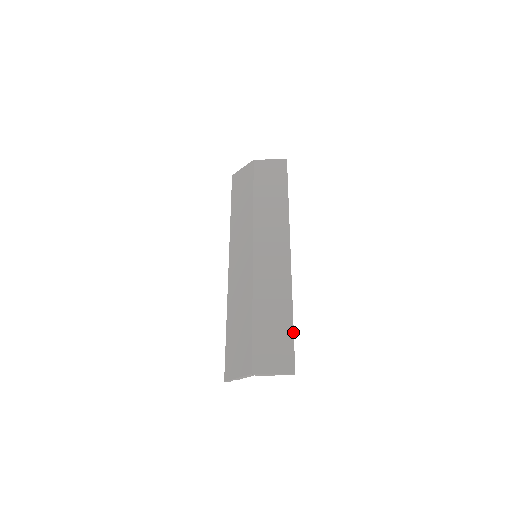
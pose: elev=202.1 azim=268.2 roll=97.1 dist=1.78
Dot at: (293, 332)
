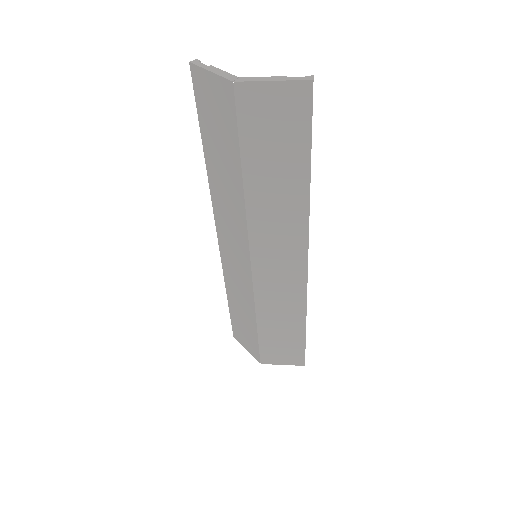
Dot at: (305, 340)
